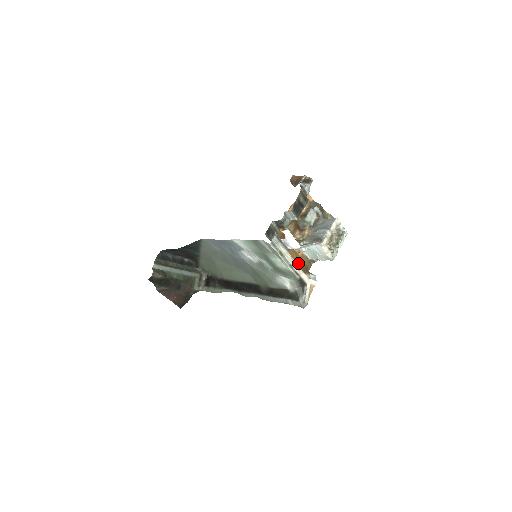
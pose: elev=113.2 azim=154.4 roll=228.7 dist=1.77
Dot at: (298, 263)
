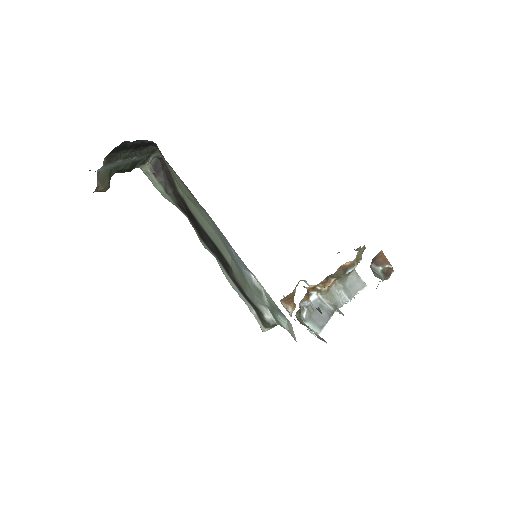
Dot at: (292, 292)
